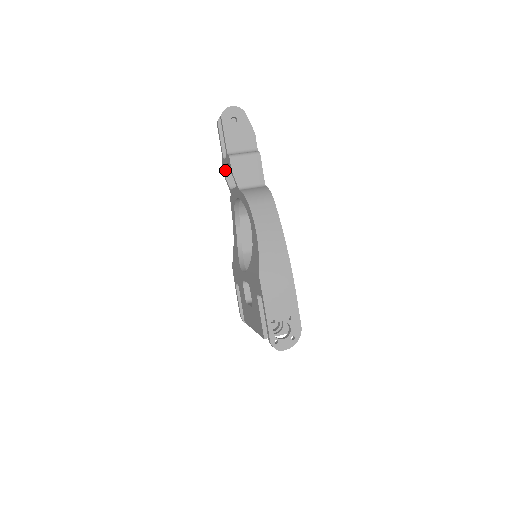
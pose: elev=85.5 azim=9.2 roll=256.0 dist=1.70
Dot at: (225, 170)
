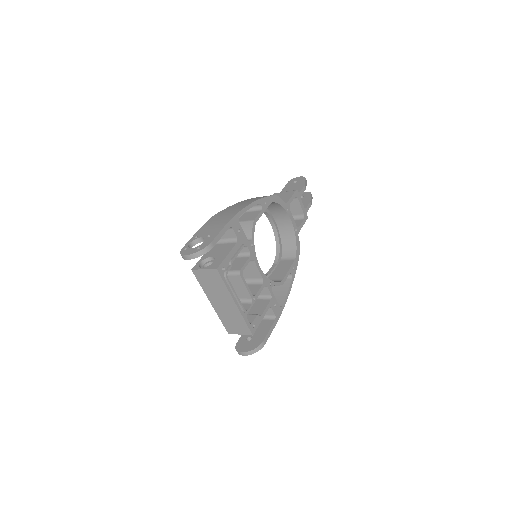
Dot at: occluded
